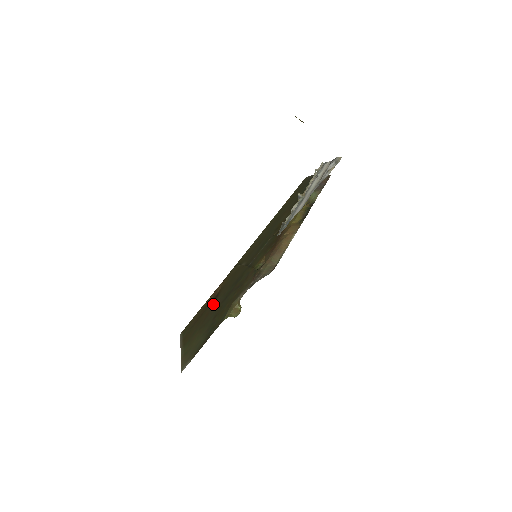
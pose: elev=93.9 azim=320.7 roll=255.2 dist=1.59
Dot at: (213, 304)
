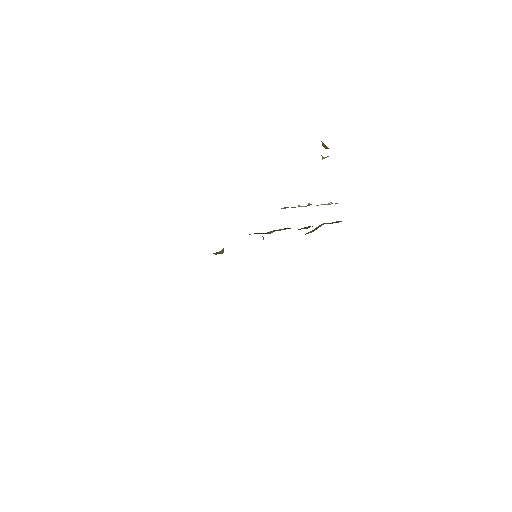
Dot at: occluded
